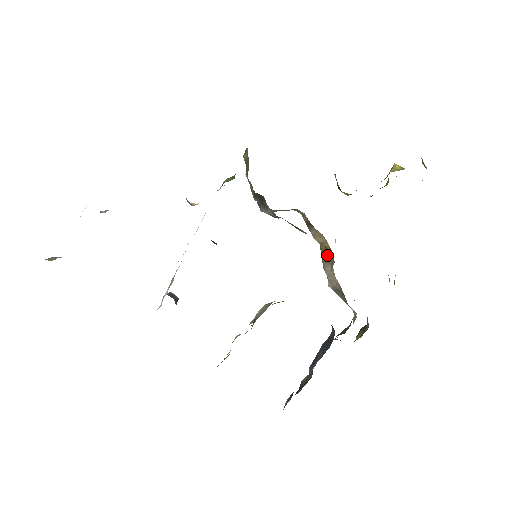
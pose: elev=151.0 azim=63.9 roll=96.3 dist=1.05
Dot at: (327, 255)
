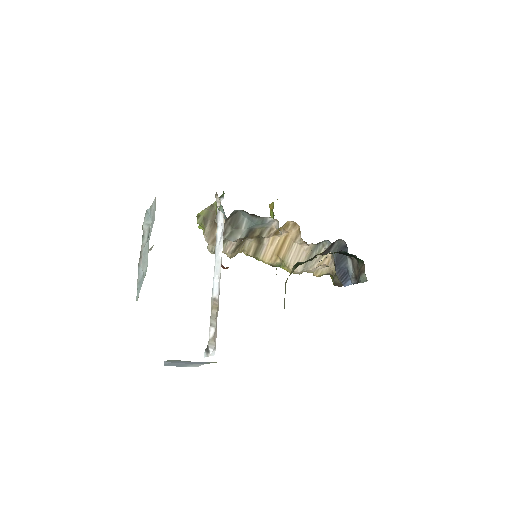
Dot at: (286, 246)
